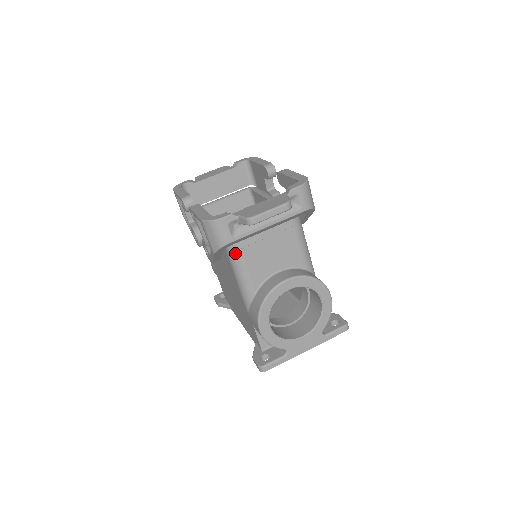
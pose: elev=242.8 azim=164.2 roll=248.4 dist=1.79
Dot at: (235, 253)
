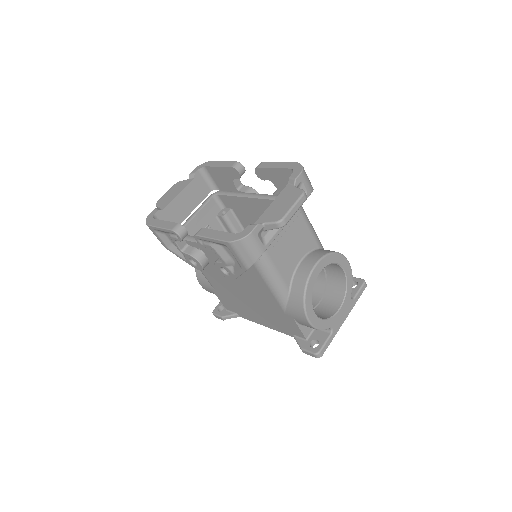
Dot at: (263, 260)
